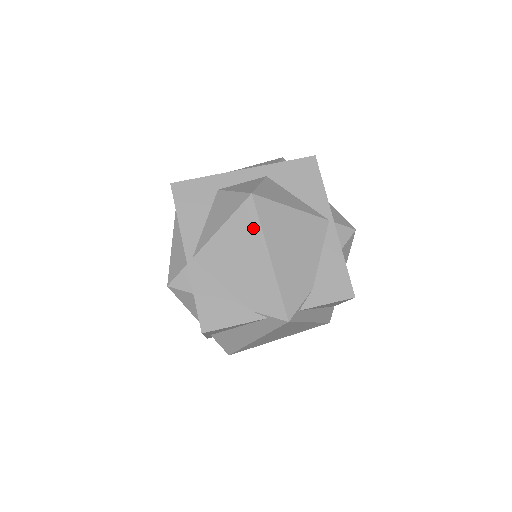
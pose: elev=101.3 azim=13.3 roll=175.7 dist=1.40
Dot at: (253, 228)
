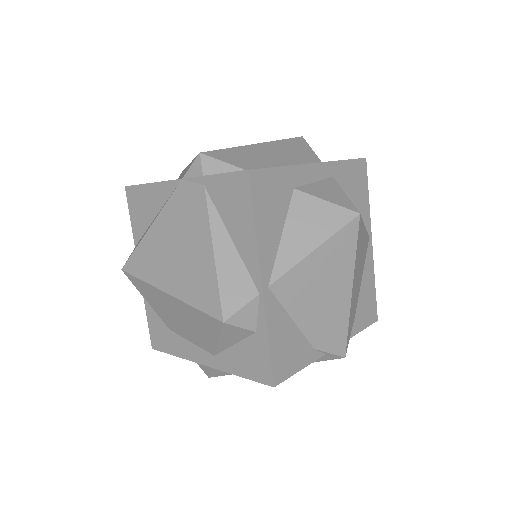
Dot at: (348, 255)
